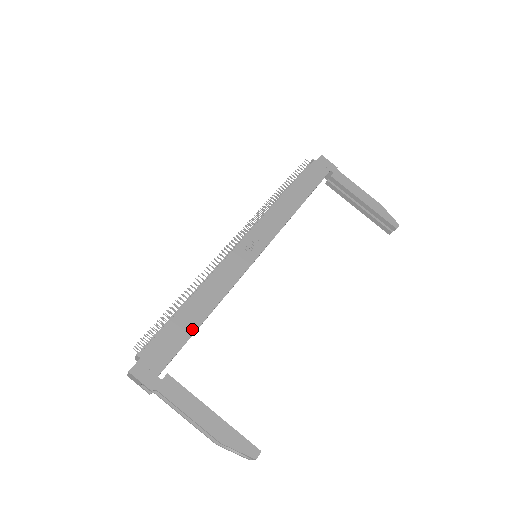
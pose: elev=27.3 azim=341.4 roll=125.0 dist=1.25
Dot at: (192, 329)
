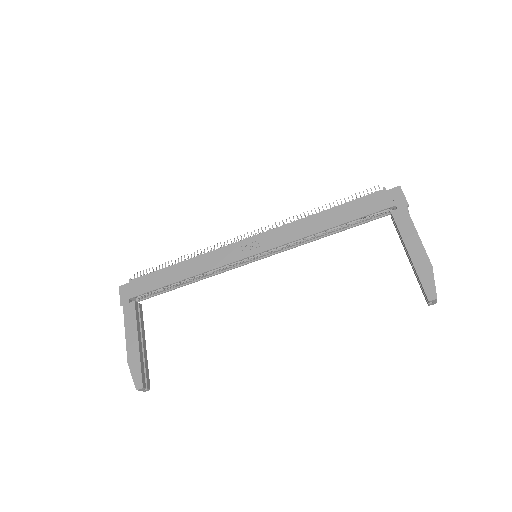
Dot at: (167, 283)
